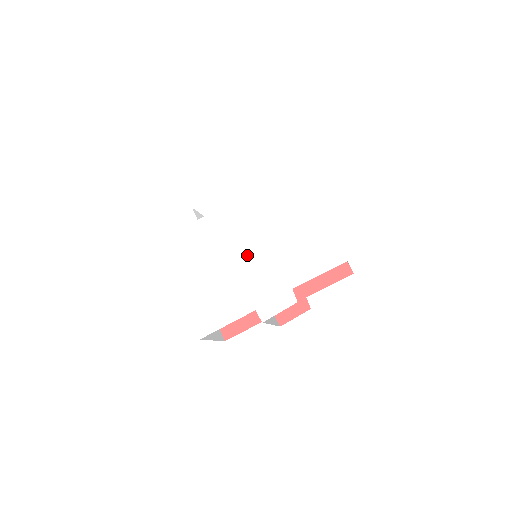
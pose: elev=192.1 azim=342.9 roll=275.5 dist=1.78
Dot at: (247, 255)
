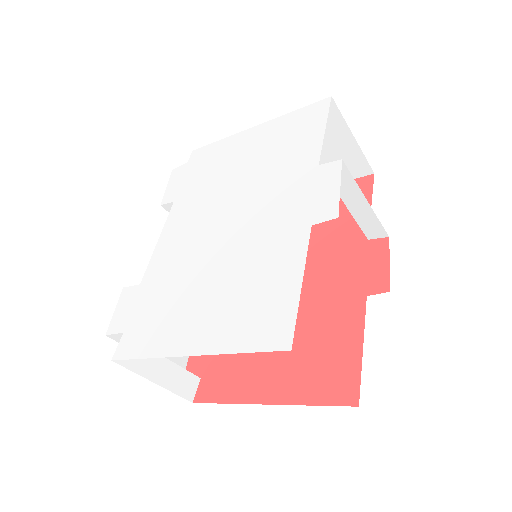
Dot at: (231, 222)
